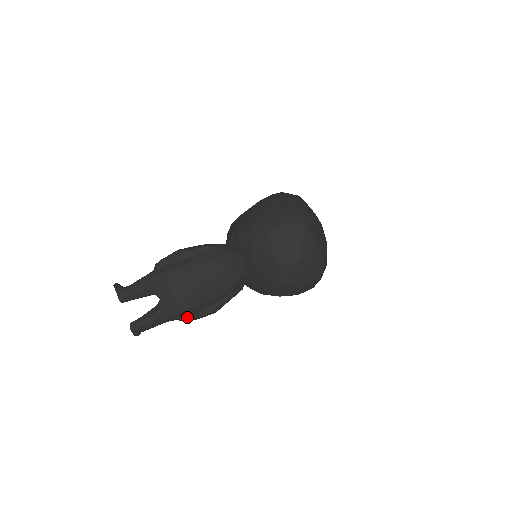
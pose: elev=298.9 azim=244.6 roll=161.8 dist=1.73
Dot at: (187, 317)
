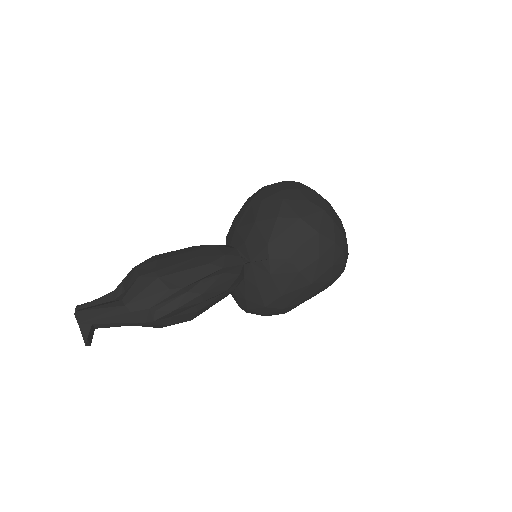
Dot at: (160, 303)
